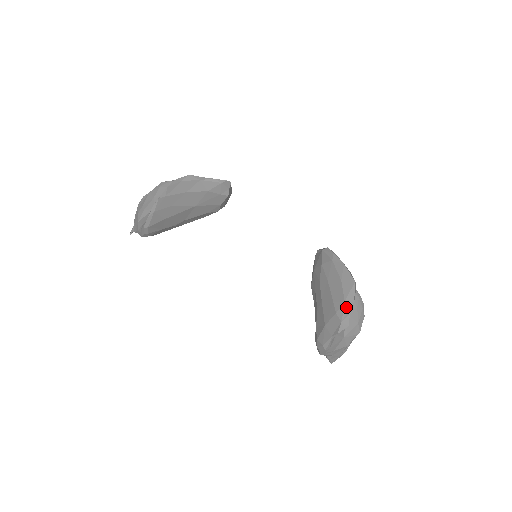
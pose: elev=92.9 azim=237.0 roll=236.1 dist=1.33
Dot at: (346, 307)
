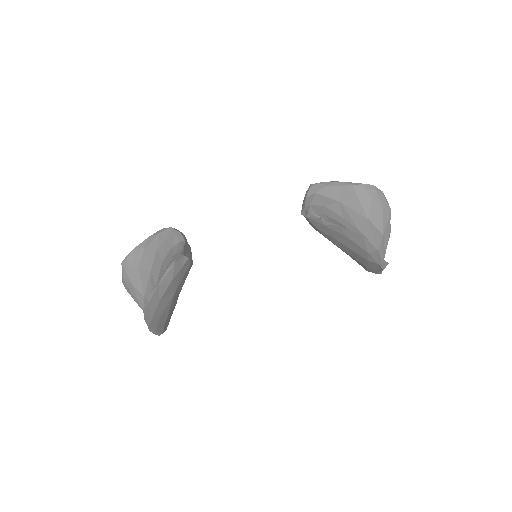
Dot at: (373, 256)
